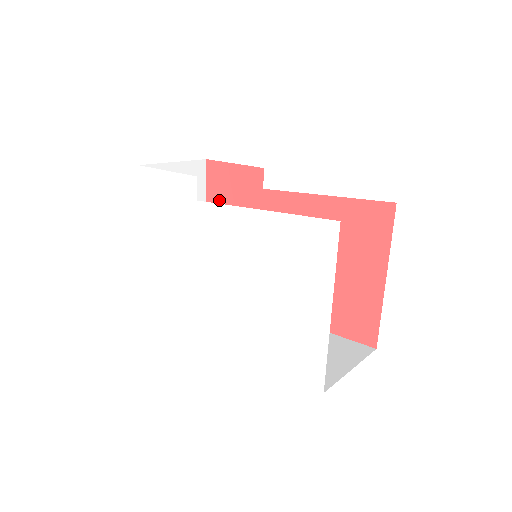
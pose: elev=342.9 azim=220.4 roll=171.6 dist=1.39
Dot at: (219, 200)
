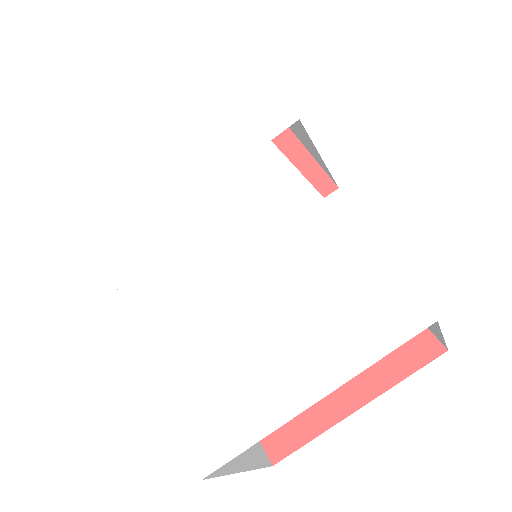
Dot at: occluded
